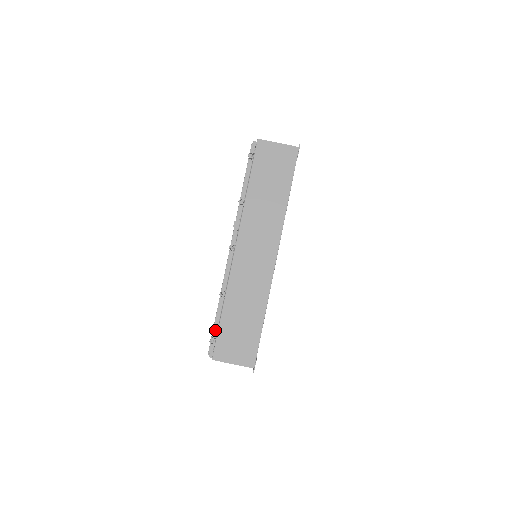
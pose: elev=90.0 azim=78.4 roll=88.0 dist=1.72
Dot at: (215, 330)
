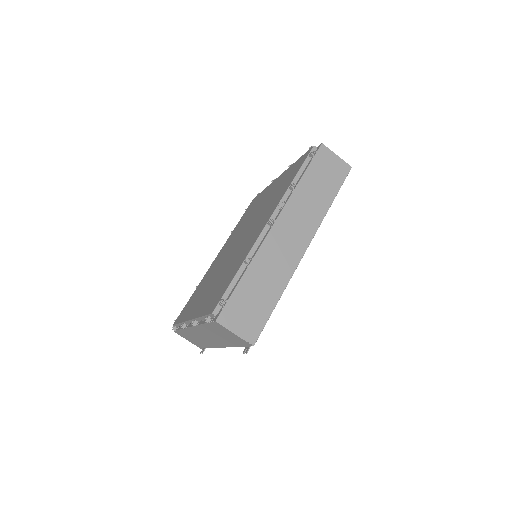
Dot at: (227, 293)
